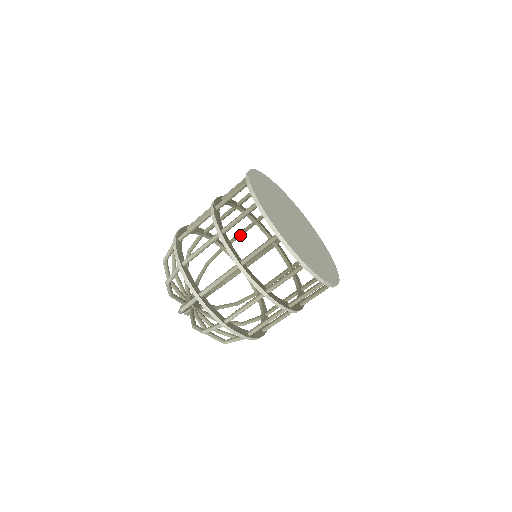
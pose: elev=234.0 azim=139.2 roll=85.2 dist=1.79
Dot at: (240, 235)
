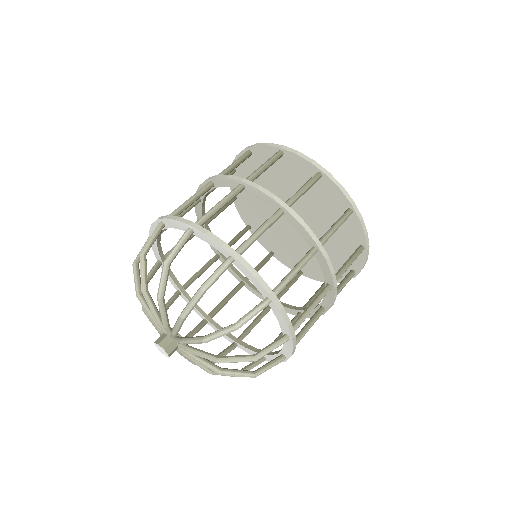
Dot at: occluded
